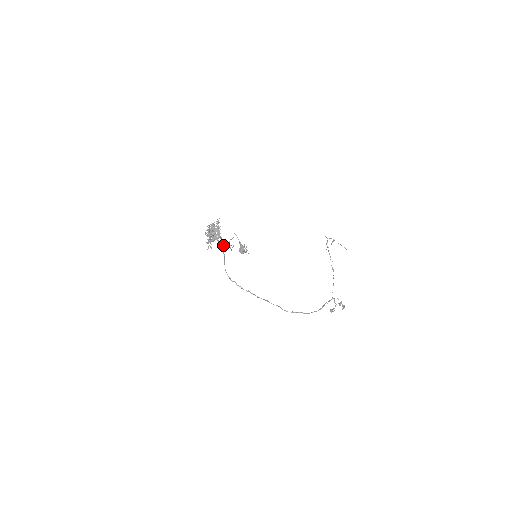
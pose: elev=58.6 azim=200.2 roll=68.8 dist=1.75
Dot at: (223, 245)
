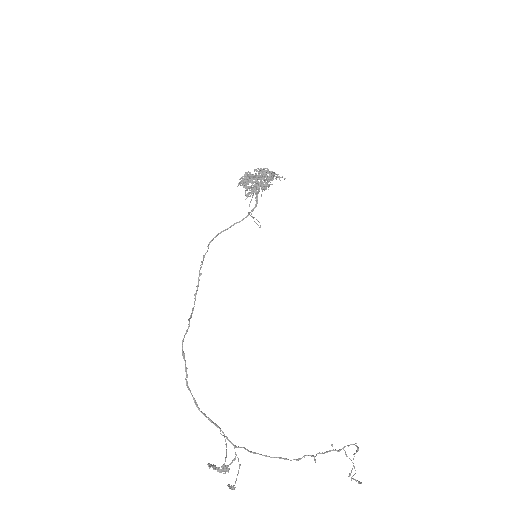
Dot at: occluded
